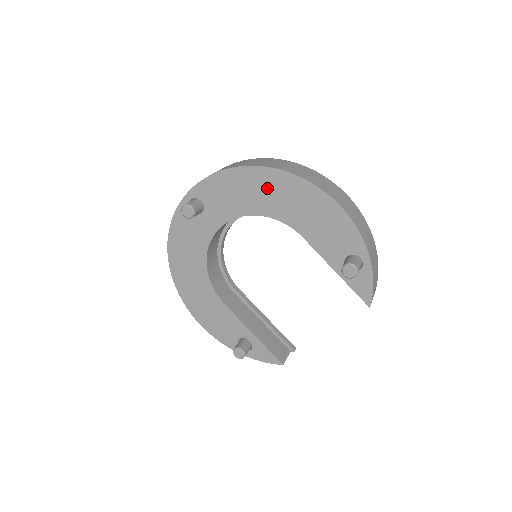
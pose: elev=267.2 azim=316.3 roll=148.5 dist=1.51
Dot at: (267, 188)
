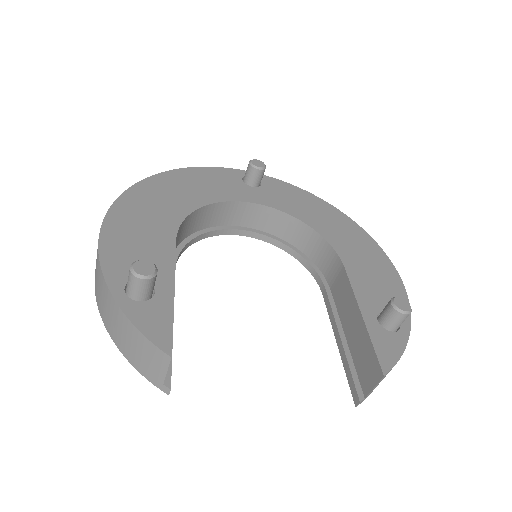
Dot at: (337, 223)
